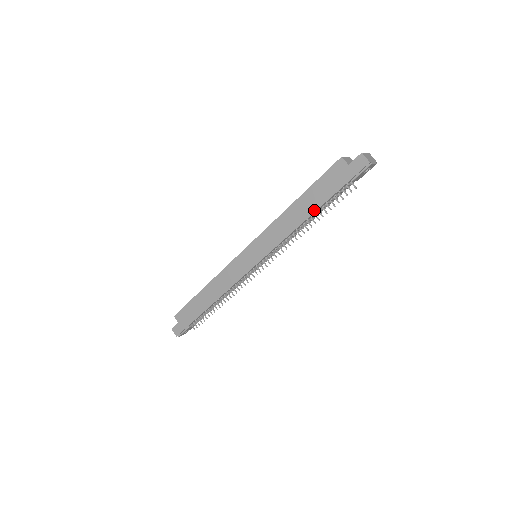
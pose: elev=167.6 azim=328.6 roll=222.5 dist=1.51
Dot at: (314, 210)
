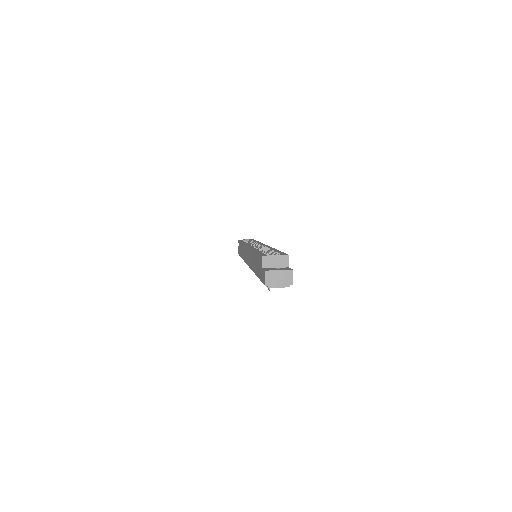
Dot at: (255, 273)
